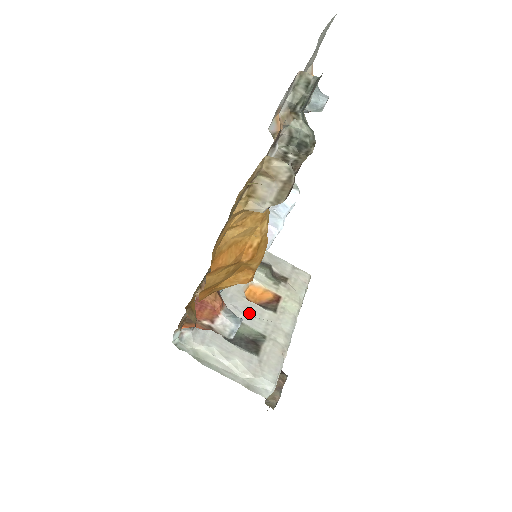
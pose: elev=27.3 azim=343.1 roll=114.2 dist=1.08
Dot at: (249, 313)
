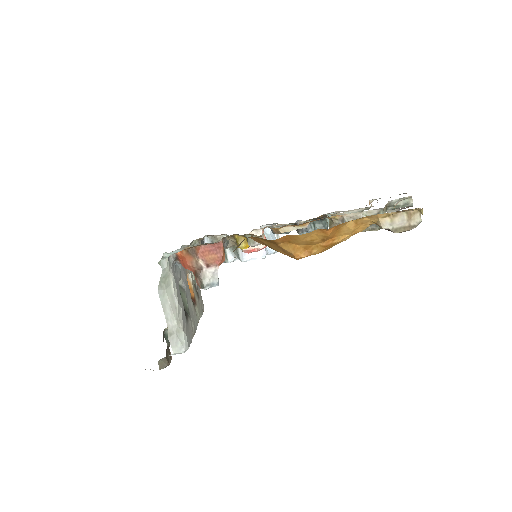
Dot at: (188, 290)
